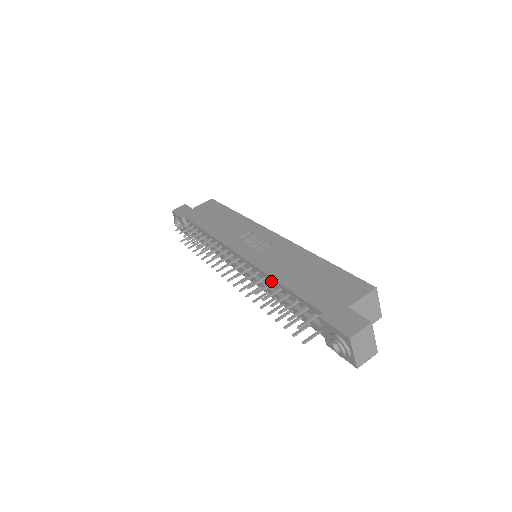
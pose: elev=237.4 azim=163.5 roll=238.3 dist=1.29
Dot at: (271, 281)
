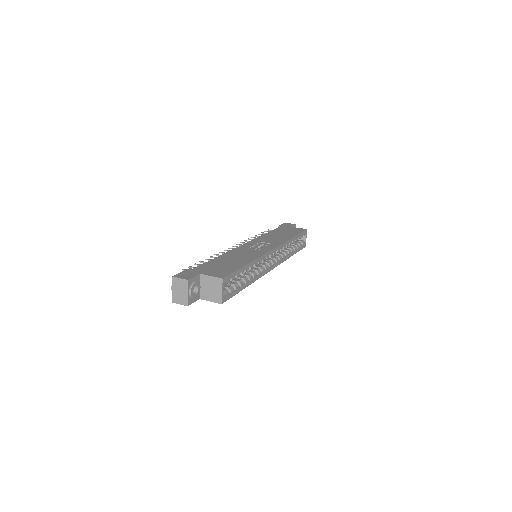
Dot at: occluded
